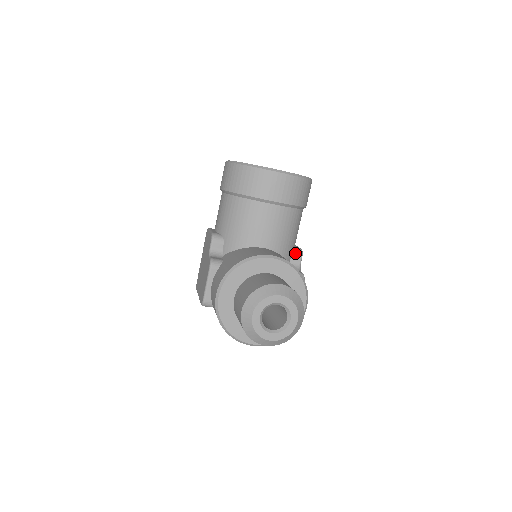
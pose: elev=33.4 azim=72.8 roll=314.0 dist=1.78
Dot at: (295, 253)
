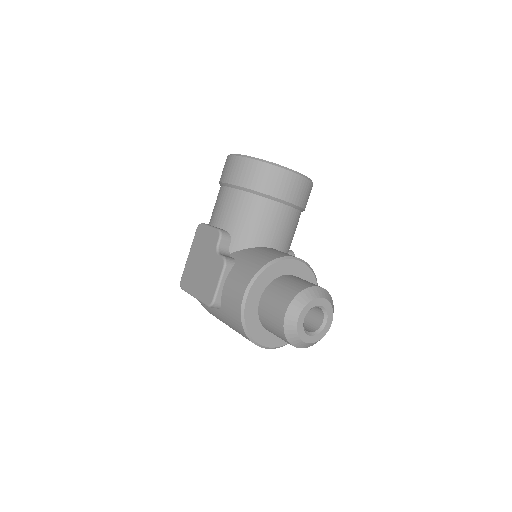
Dot at: occluded
